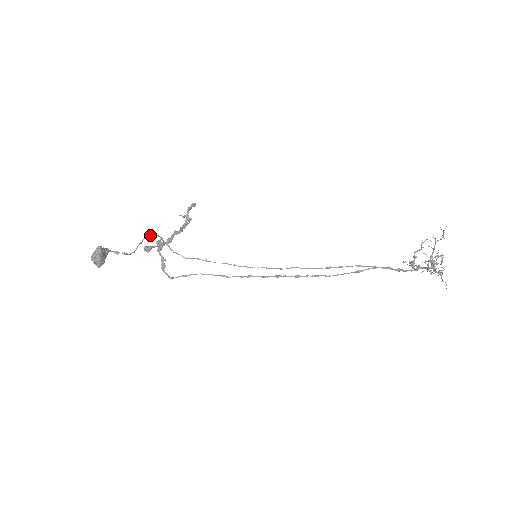
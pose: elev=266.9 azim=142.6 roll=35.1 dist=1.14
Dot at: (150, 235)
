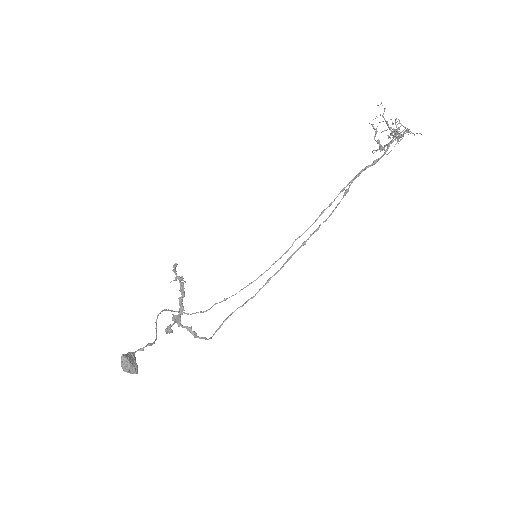
Dot at: (158, 314)
